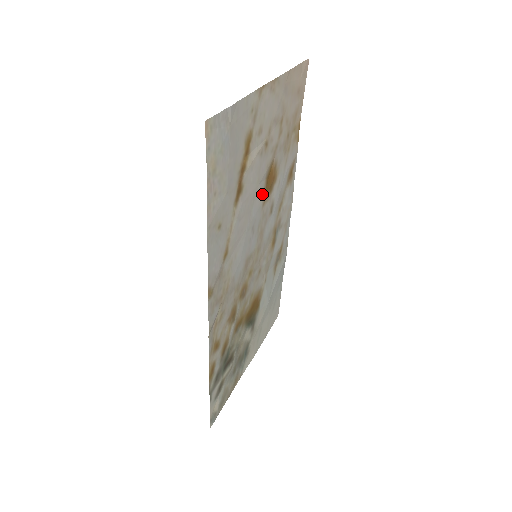
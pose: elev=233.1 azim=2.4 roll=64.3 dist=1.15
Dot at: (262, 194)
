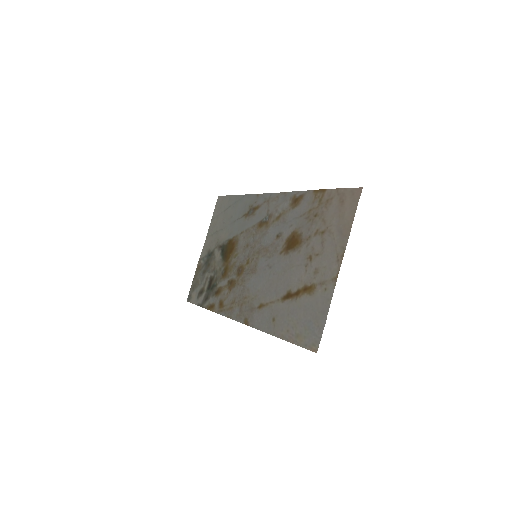
Dot at: (286, 256)
